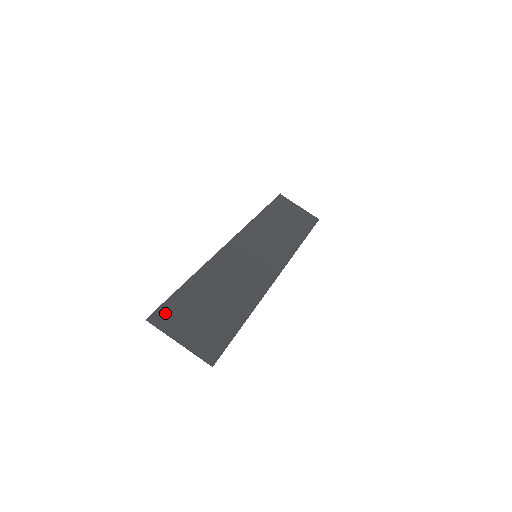
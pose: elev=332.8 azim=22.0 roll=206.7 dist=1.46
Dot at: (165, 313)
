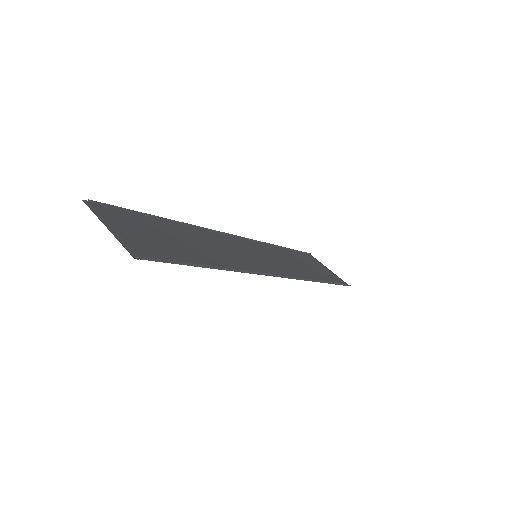
Dot at: (111, 211)
